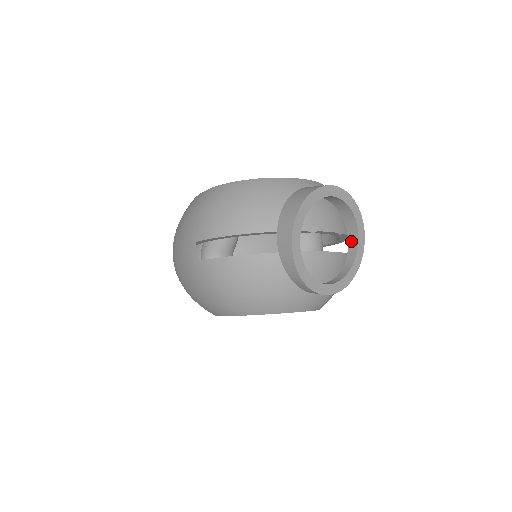
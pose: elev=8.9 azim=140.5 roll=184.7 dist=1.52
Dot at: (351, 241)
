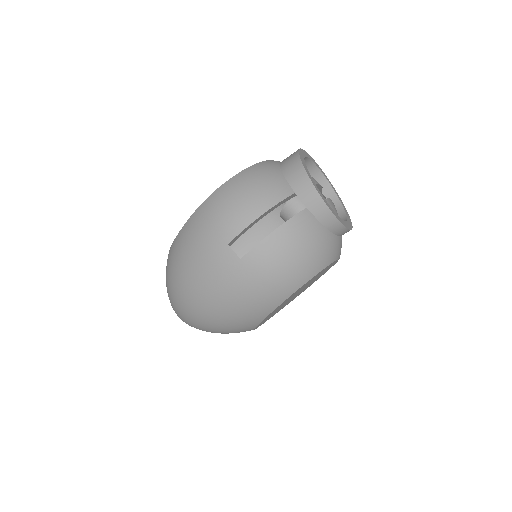
Dot at: (327, 194)
